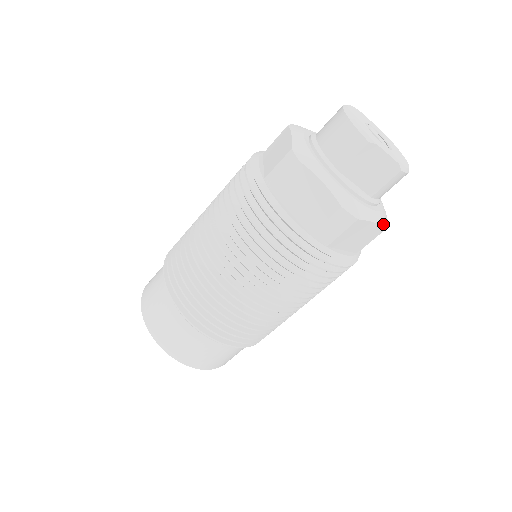
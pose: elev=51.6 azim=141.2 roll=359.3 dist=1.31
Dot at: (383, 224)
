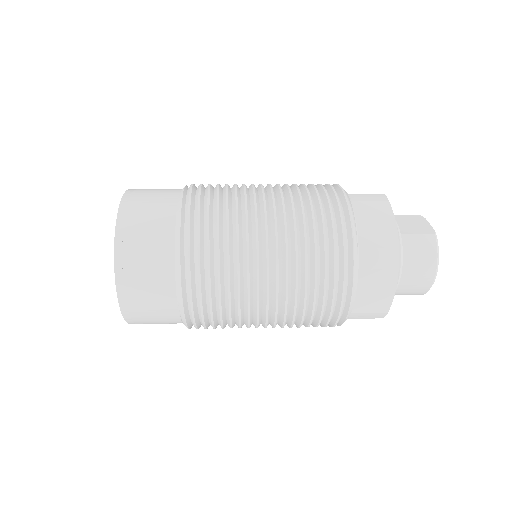
Dot at: occluded
